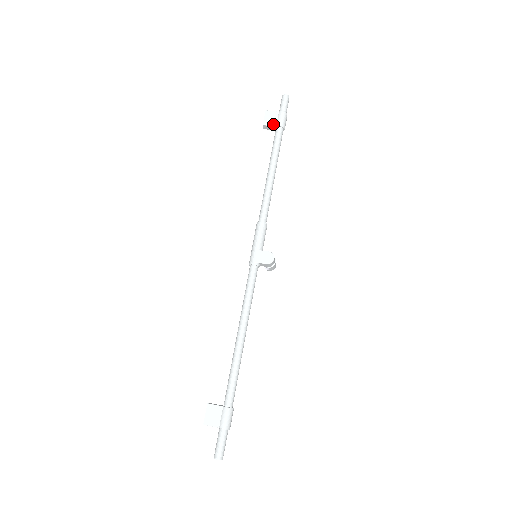
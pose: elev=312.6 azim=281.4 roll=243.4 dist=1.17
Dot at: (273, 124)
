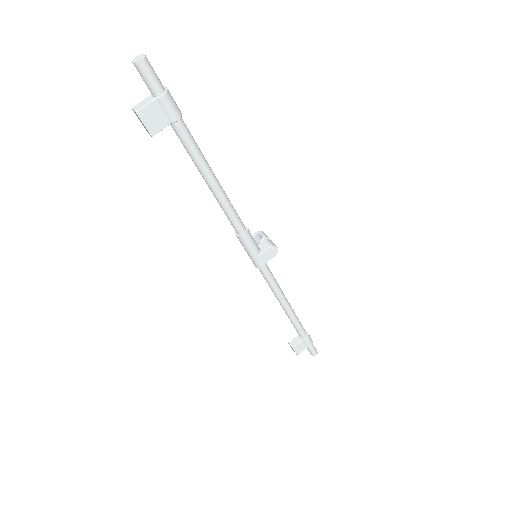
Dot at: (165, 124)
